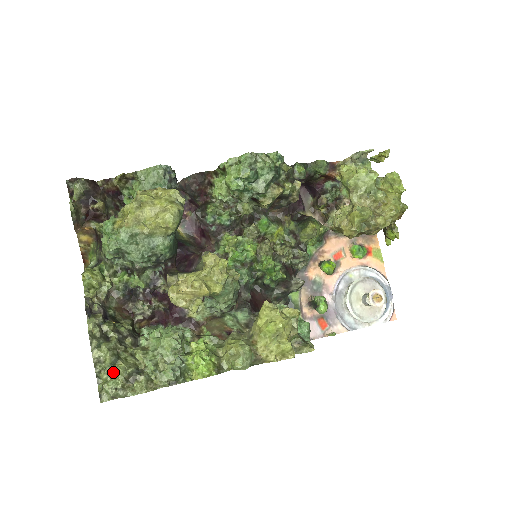
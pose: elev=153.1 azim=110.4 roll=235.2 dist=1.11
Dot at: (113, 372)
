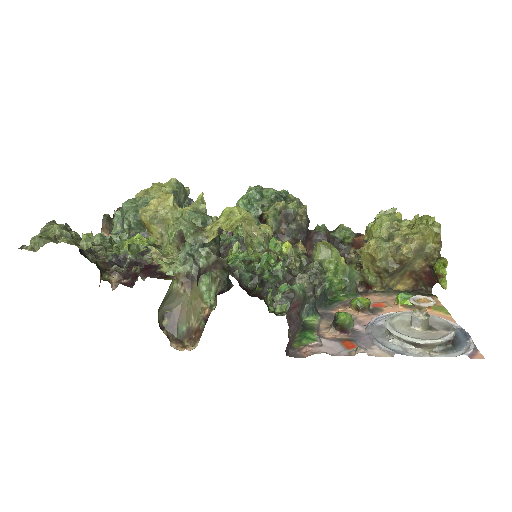
Dot at: (49, 233)
